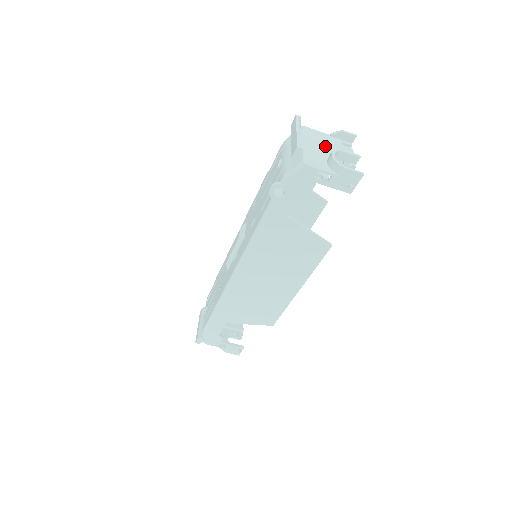
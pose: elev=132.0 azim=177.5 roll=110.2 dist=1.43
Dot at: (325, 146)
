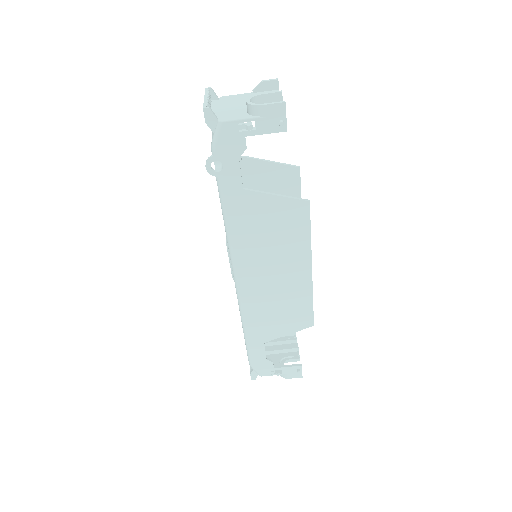
Dot at: occluded
